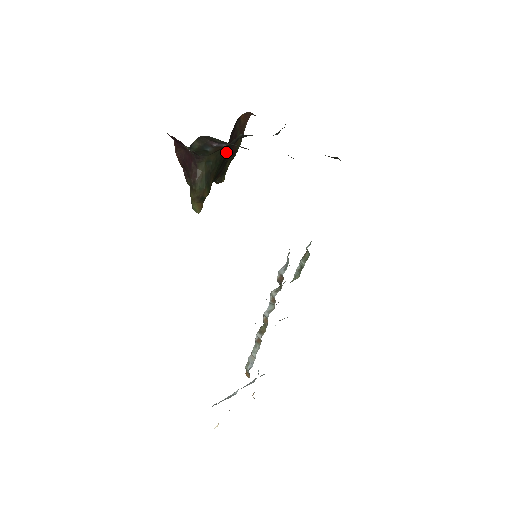
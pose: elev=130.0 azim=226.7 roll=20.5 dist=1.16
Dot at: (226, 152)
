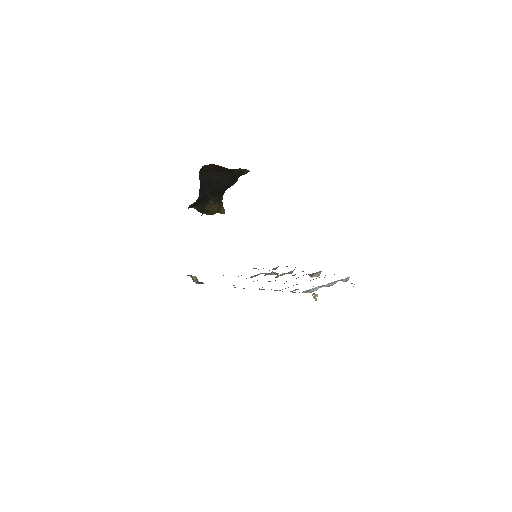
Dot at: (200, 201)
